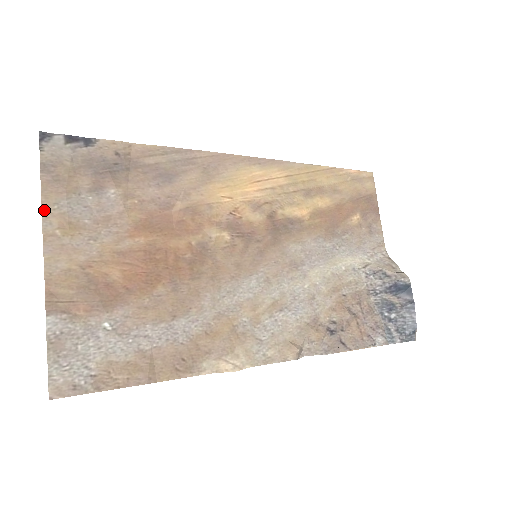
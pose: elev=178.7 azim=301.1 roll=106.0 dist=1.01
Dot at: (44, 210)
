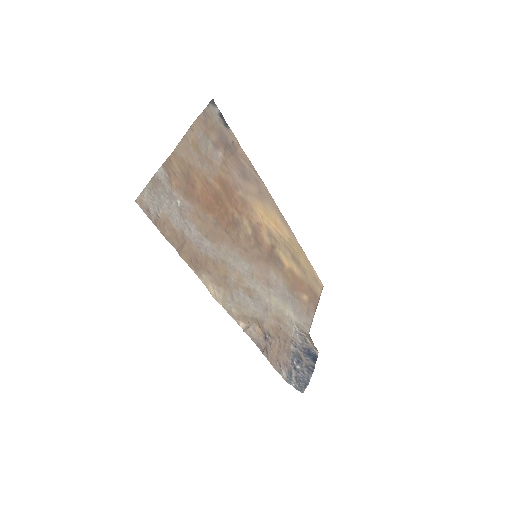
Dot at: (192, 127)
